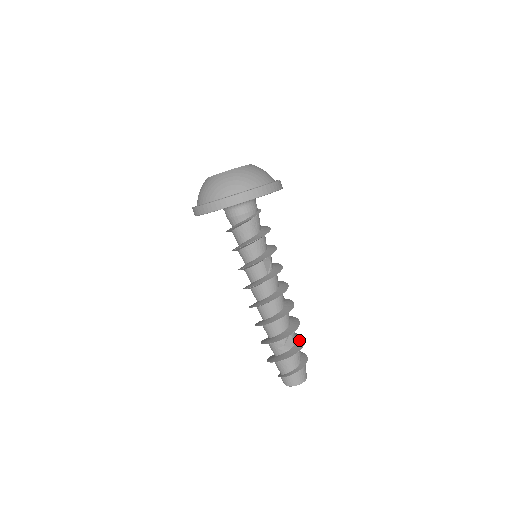
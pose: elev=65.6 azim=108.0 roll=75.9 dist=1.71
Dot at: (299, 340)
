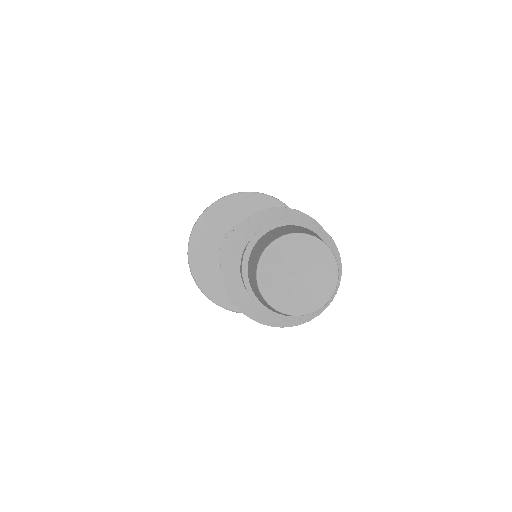
Dot at: occluded
